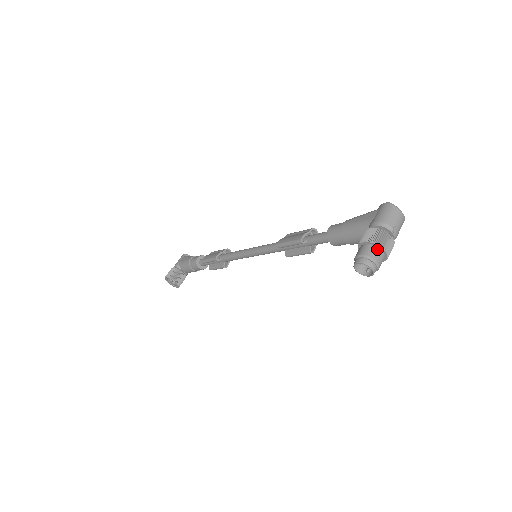
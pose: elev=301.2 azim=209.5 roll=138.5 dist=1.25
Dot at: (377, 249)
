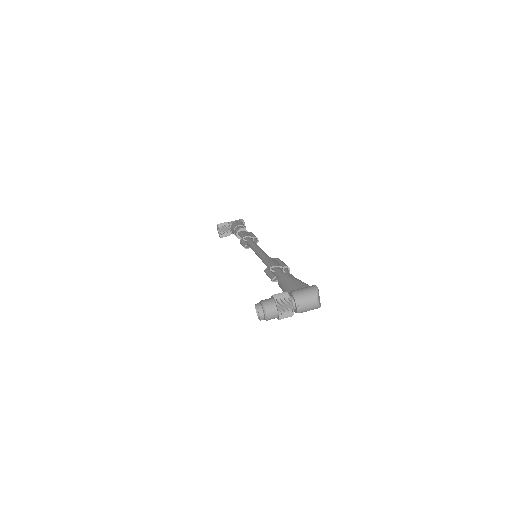
Dot at: (274, 307)
